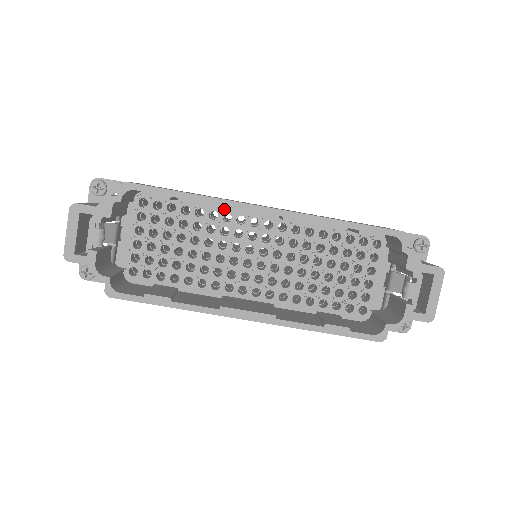
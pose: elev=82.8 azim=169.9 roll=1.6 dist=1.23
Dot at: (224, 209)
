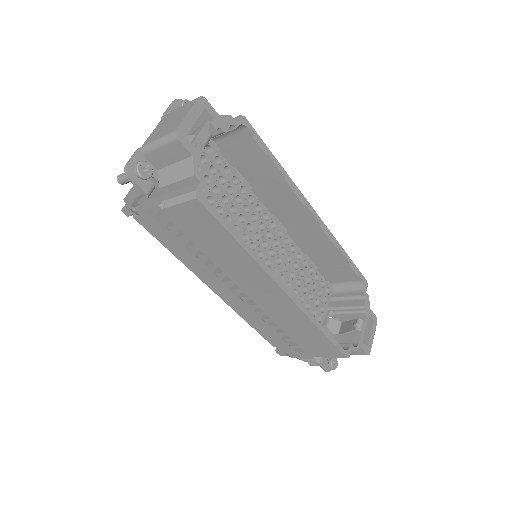
Dot at: (294, 191)
